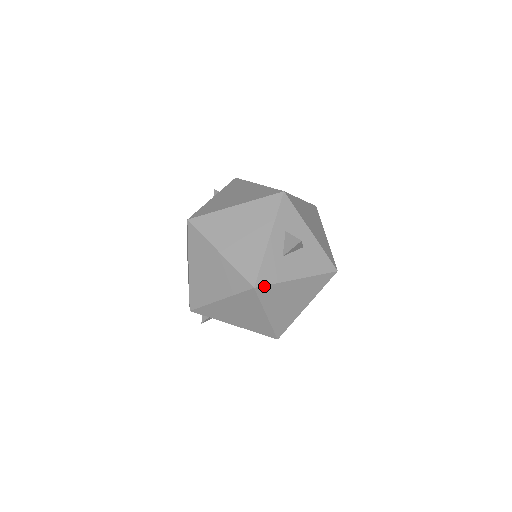
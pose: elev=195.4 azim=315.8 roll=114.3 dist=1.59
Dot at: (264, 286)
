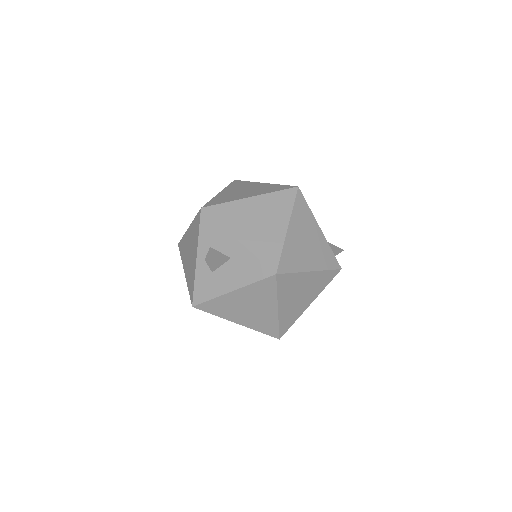
Dot at: (201, 304)
